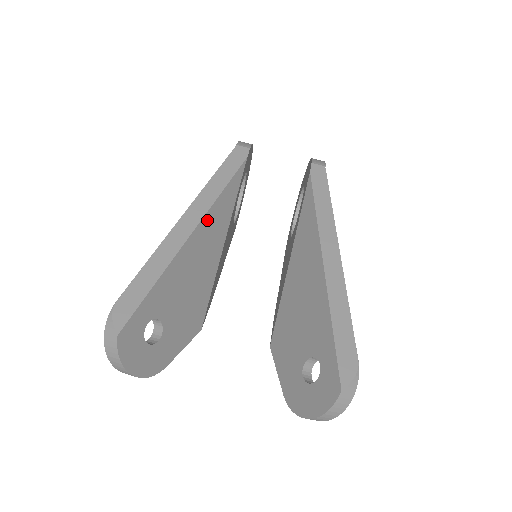
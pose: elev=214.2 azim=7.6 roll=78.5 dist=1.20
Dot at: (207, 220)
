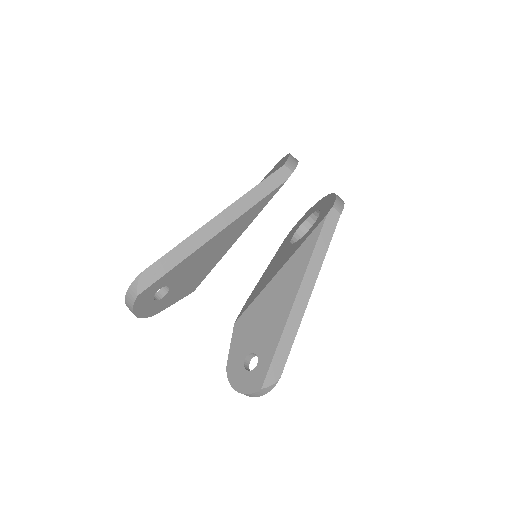
Dot at: (232, 225)
